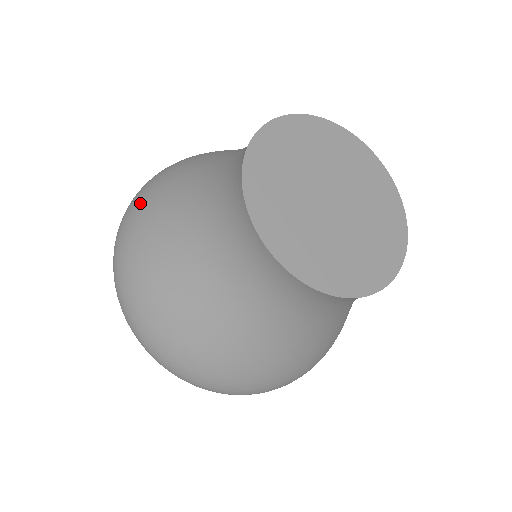
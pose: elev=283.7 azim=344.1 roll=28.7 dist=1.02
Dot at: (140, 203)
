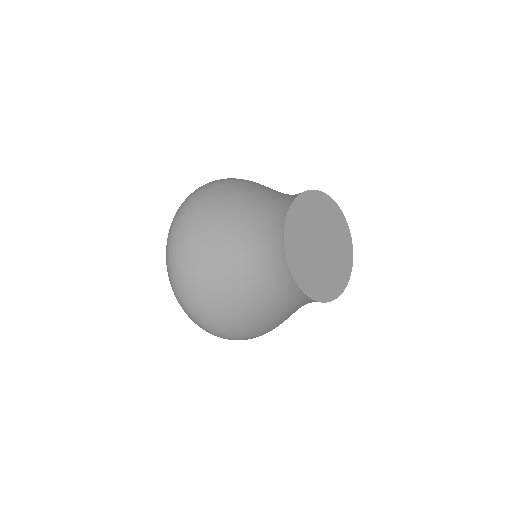
Dot at: (193, 276)
